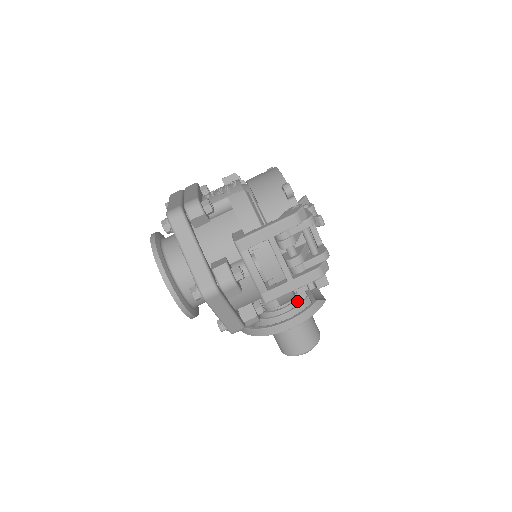
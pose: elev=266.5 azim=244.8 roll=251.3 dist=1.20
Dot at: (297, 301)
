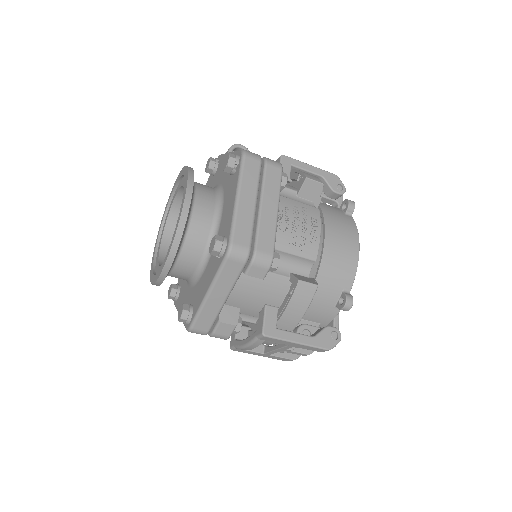
Dot at: occluded
